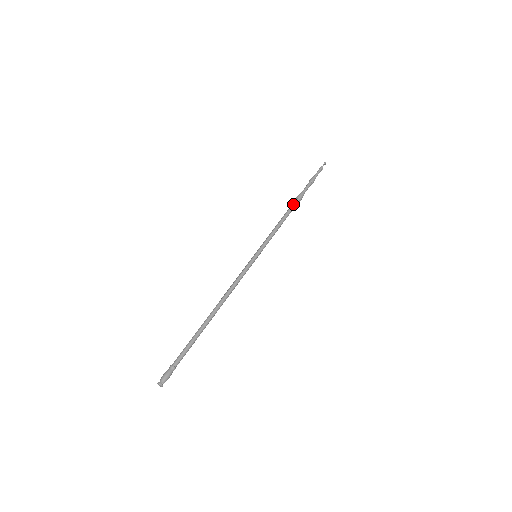
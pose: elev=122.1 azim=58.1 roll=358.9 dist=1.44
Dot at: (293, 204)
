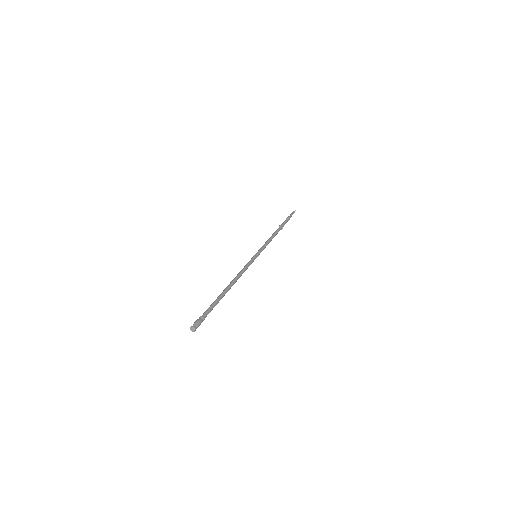
Dot at: (279, 229)
